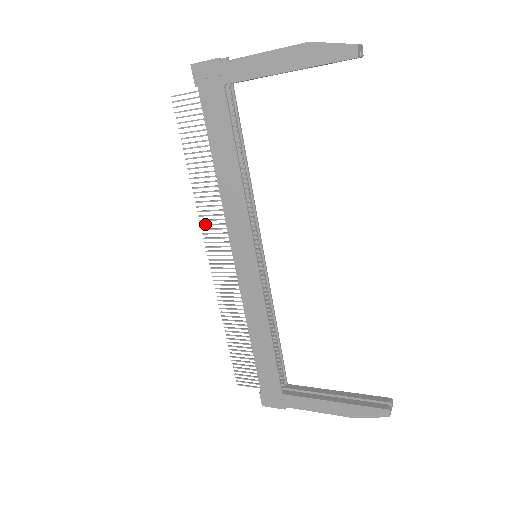
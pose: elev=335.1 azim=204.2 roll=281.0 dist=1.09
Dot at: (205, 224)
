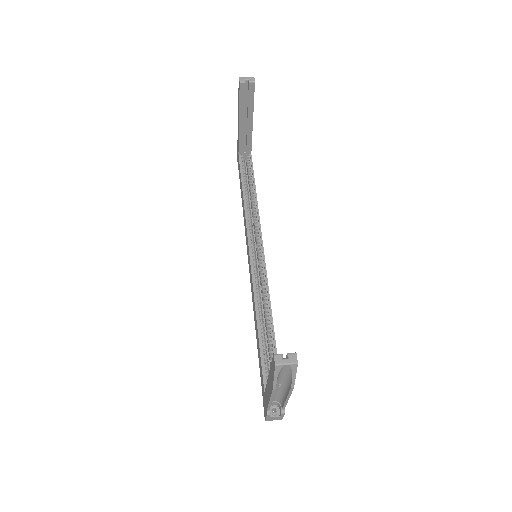
Dot at: occluded
